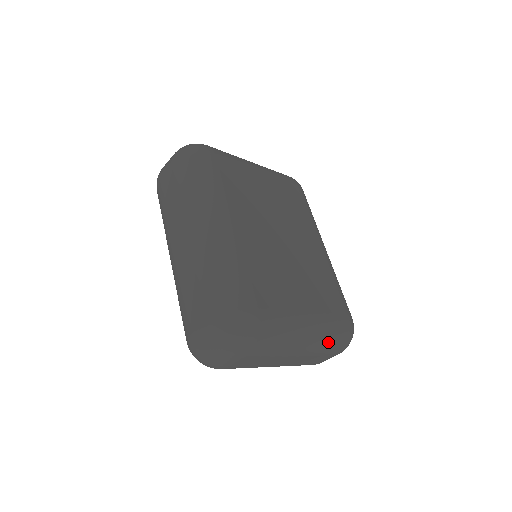
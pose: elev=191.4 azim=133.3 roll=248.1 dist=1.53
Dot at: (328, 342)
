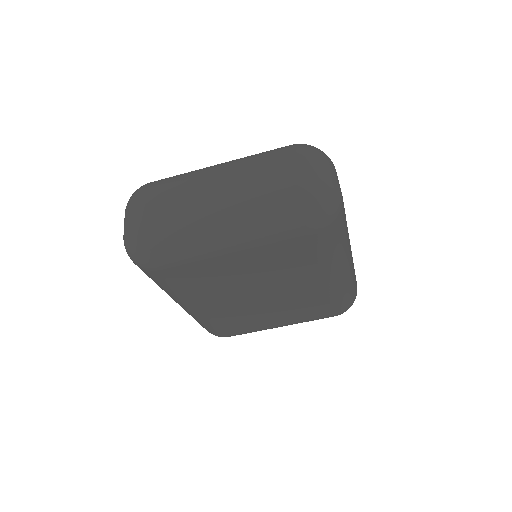
Dot at: (257, 155)
